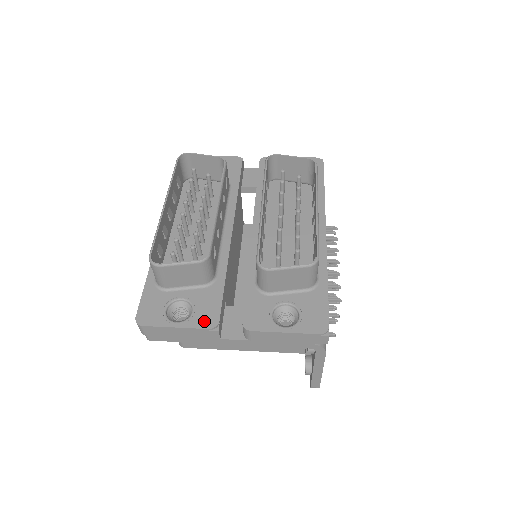
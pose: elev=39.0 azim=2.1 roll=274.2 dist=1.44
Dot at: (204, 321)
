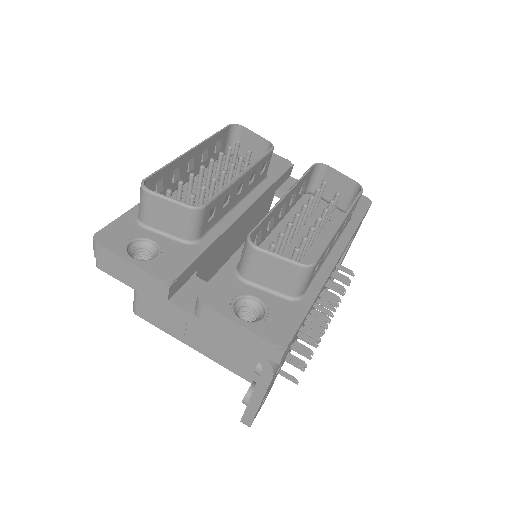
Dot at: (161, 270)
